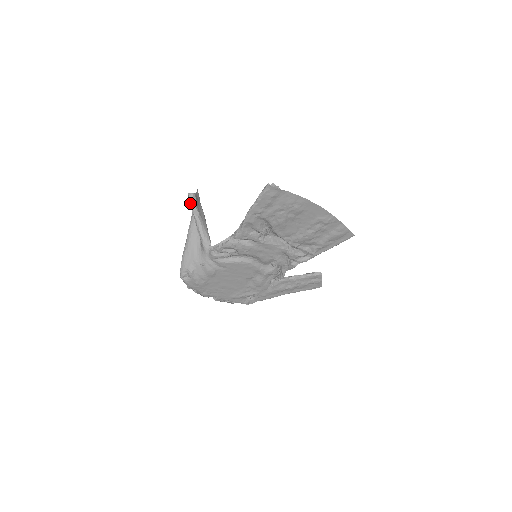
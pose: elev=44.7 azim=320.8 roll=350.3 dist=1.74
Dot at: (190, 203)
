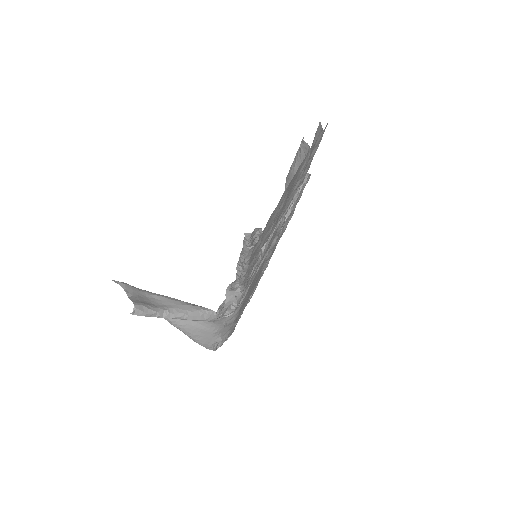
Dot at: occluded
